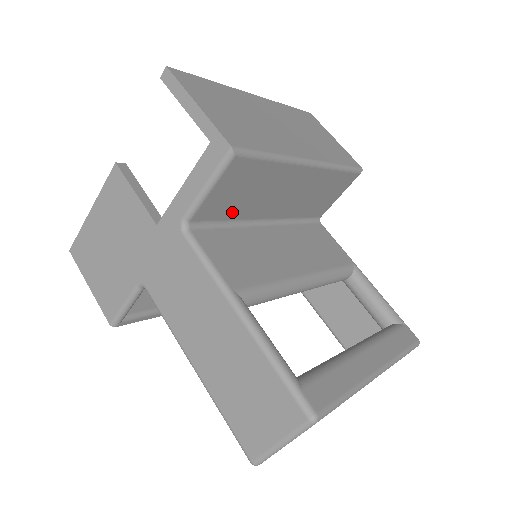
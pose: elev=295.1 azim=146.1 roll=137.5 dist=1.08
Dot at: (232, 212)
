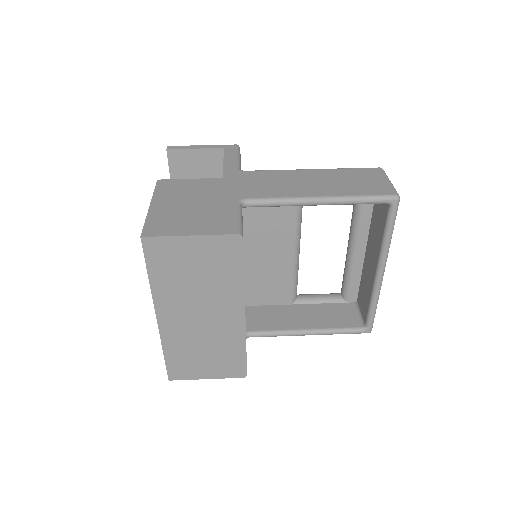
Dot at: occluded
